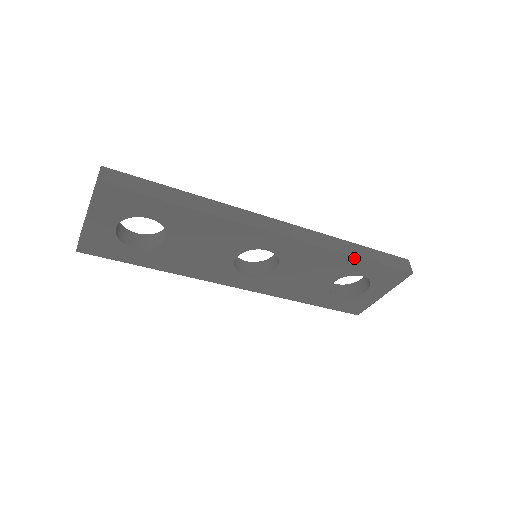
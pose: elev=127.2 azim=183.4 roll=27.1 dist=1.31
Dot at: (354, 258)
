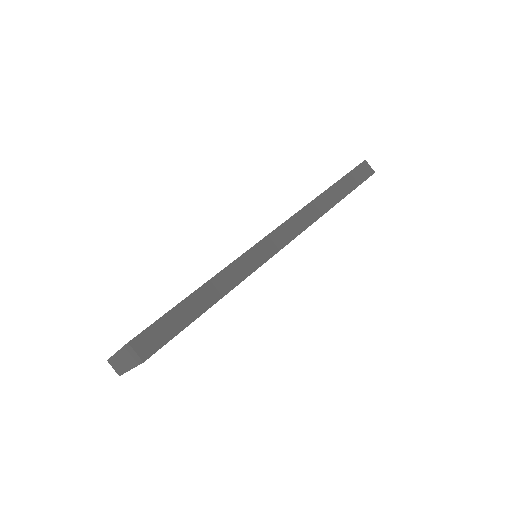
Dot at: occluded
